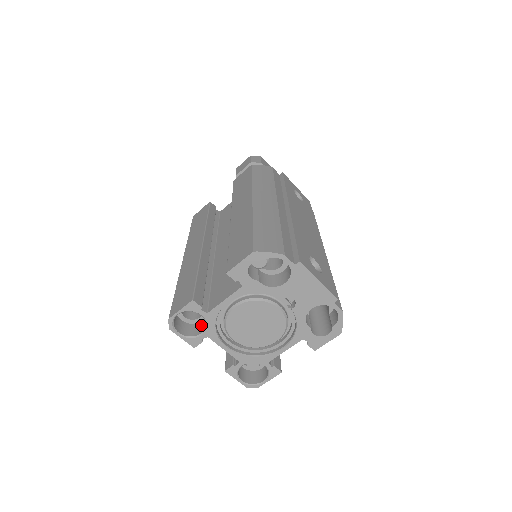
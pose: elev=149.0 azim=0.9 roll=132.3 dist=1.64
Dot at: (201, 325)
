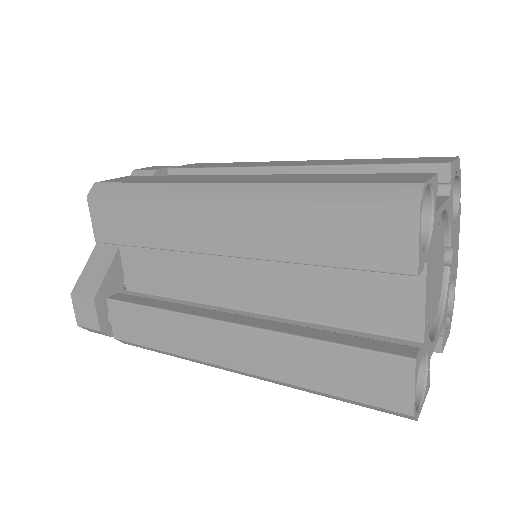
Dot at: occluded
